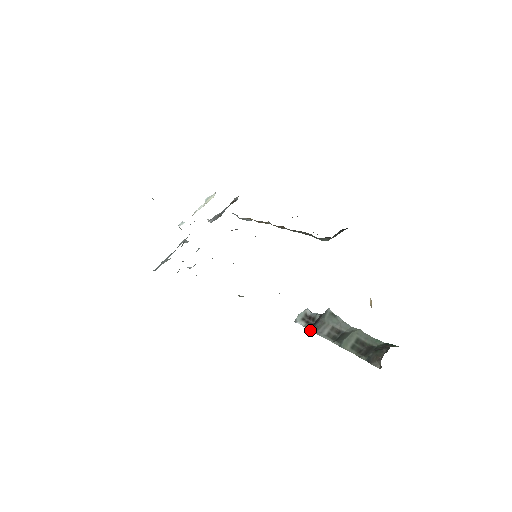
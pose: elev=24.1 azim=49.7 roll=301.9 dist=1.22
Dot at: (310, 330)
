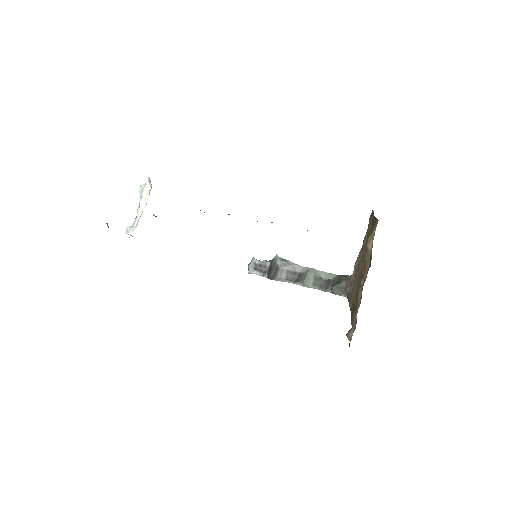
Dot at: (272, 279)
